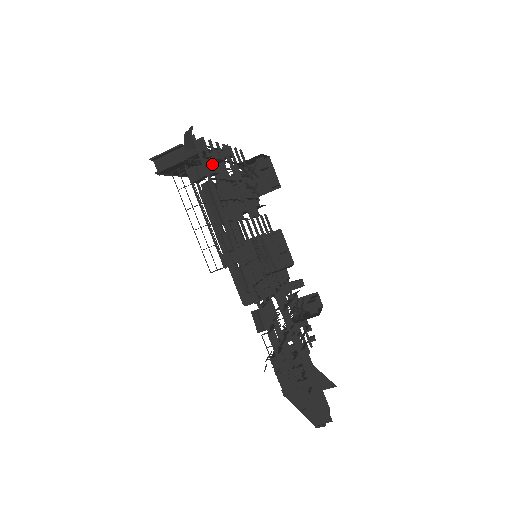
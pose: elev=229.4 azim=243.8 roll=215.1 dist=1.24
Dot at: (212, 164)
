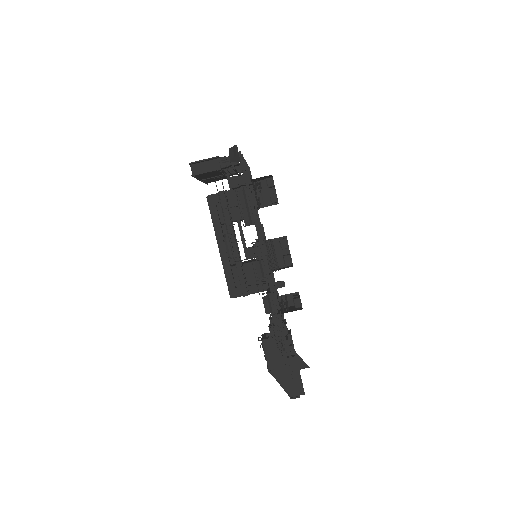
Dot at: occluded
